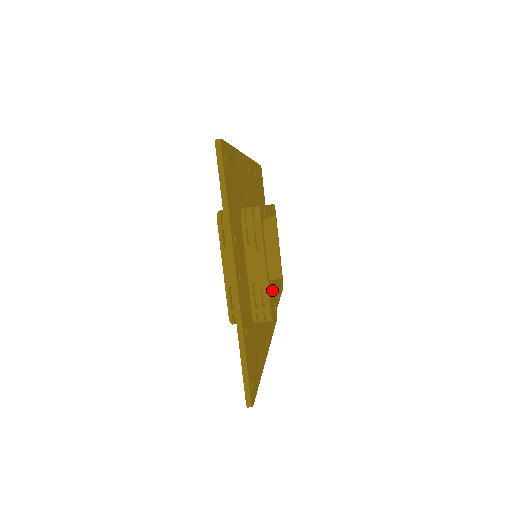
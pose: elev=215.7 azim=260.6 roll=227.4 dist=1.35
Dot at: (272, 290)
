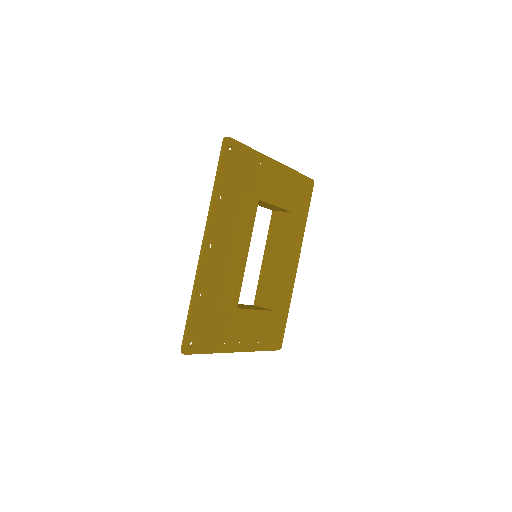
Dot at: (280, 257)
